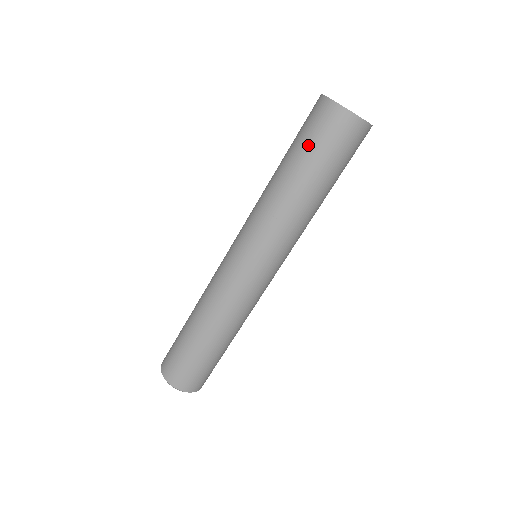
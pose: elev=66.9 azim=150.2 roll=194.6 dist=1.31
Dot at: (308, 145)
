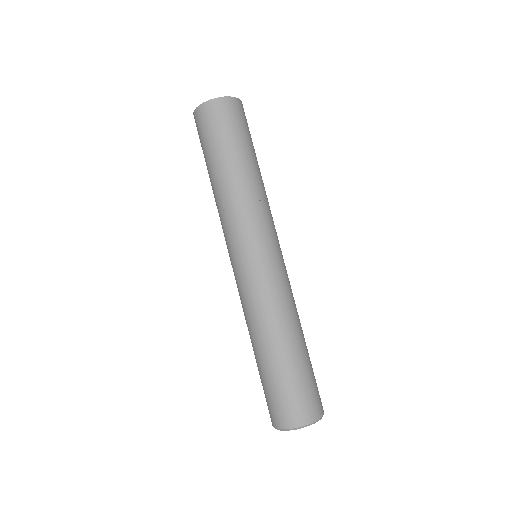
Dot at: (214, 141)
